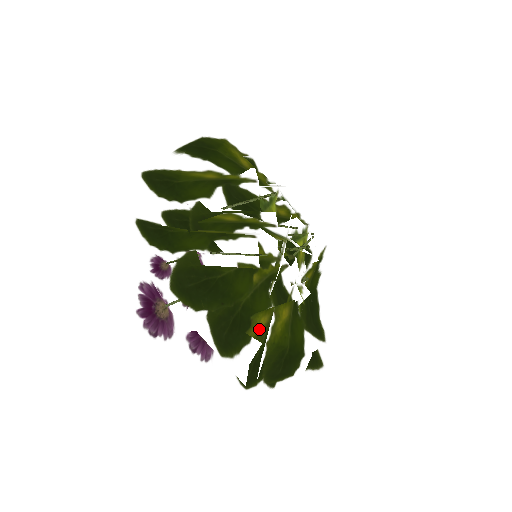
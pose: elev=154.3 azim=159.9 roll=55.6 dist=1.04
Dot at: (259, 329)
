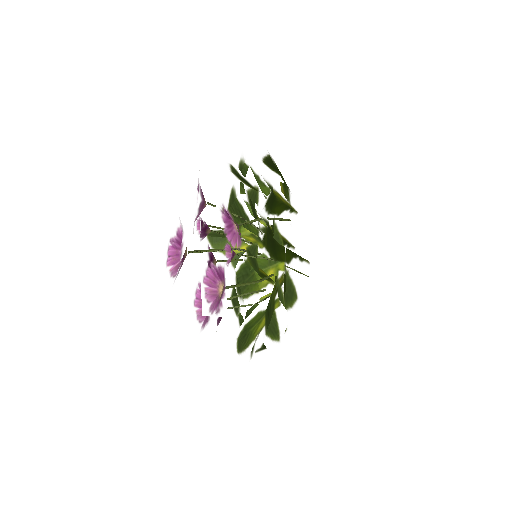
Dot at: occluded
